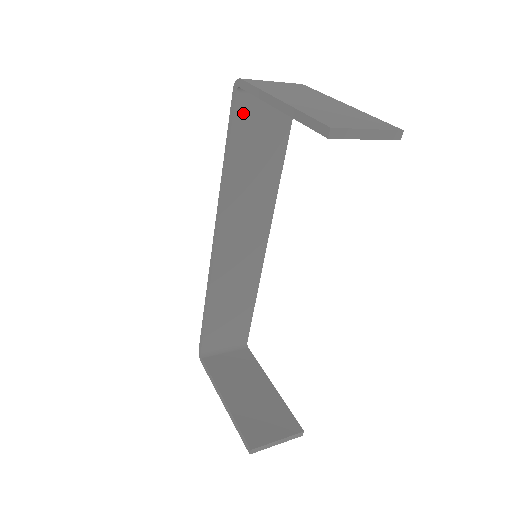
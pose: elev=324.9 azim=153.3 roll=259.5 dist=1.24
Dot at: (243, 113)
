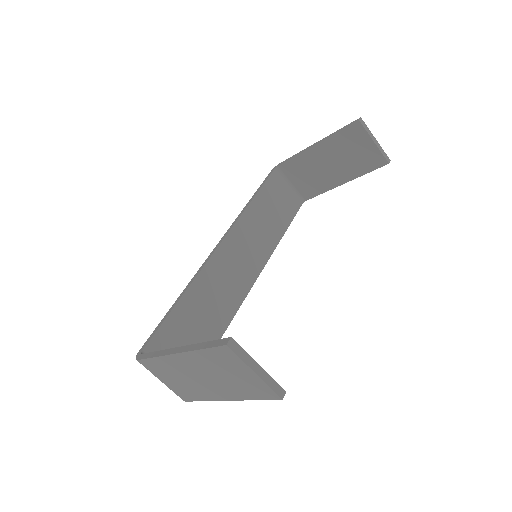
Dot at: (273, 182)
